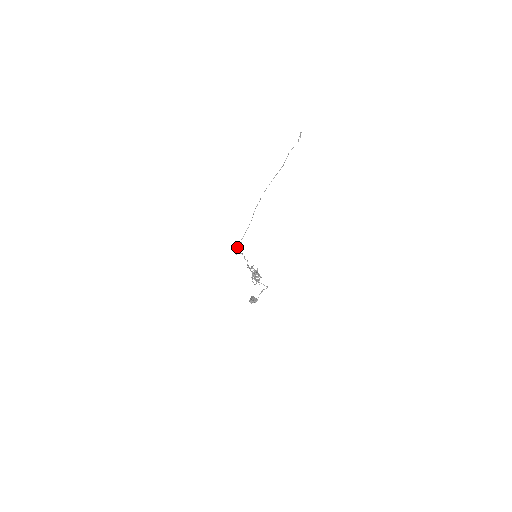
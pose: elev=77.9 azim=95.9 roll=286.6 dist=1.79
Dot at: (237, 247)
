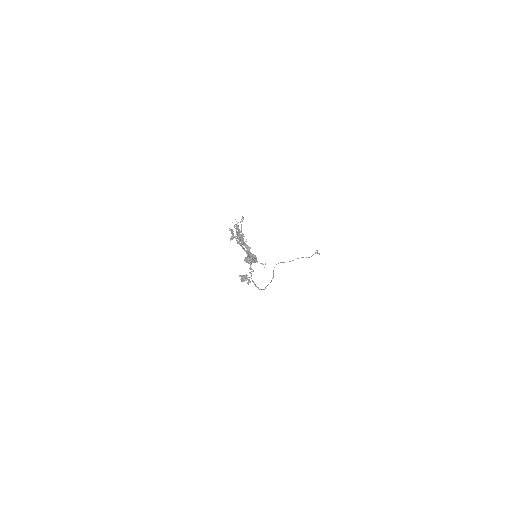
Dot at: occluded
